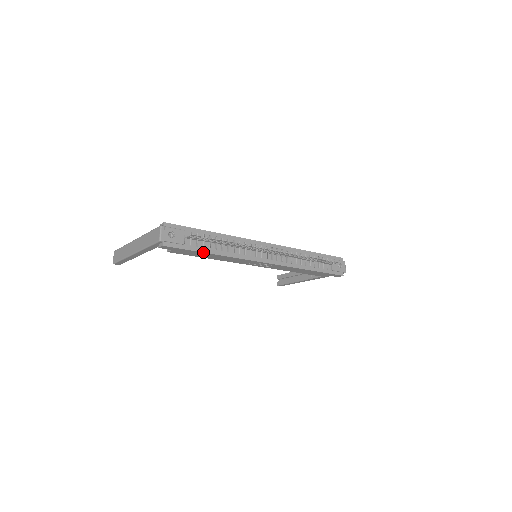
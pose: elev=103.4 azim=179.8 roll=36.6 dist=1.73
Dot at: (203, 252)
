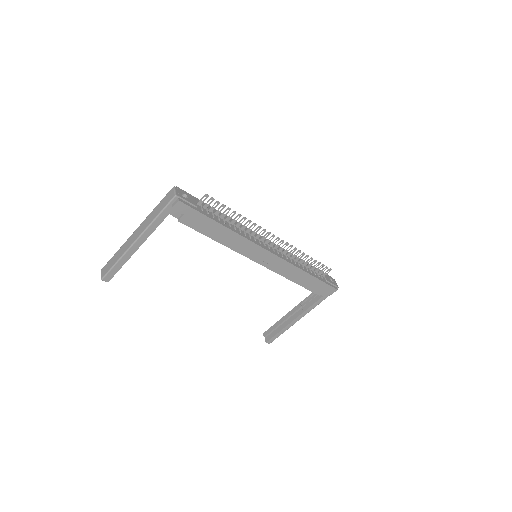
Dot at: (214, 220)
